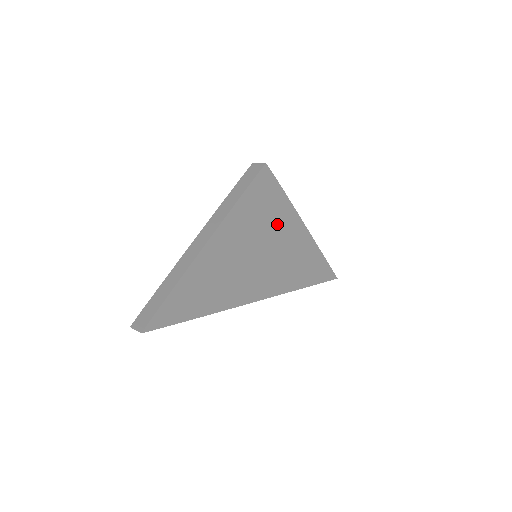
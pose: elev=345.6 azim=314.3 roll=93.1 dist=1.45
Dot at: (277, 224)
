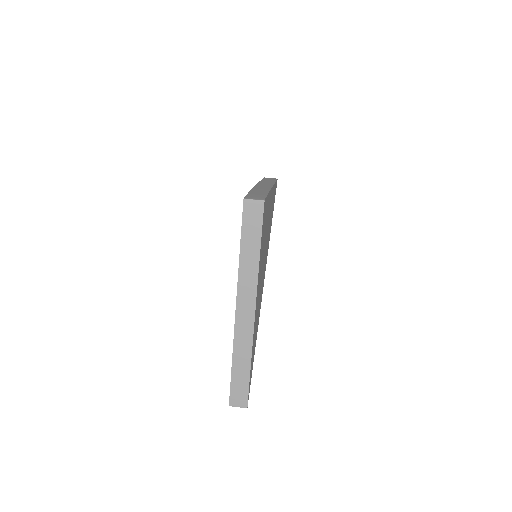
Dot at: occluded
